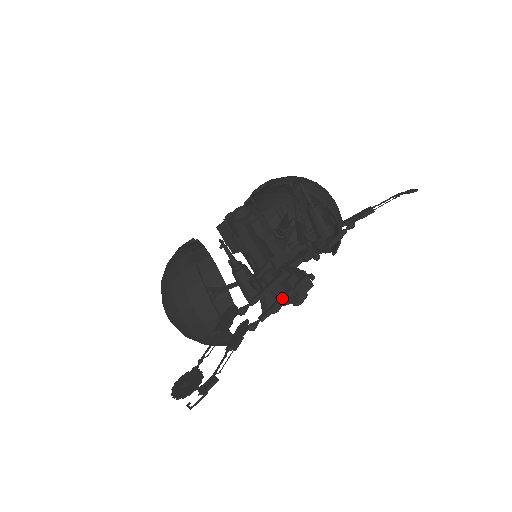
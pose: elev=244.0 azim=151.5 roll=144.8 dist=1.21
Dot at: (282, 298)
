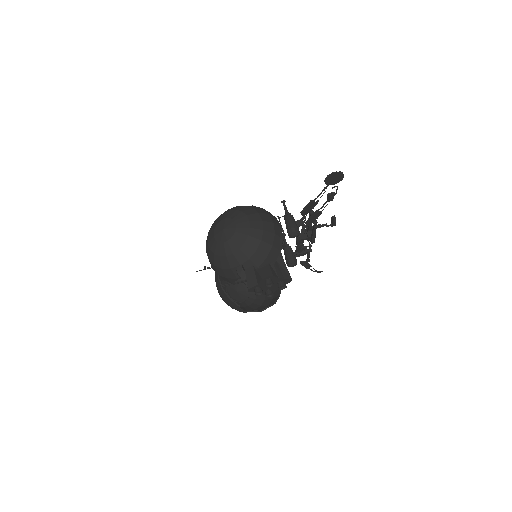
Dot at: (314, 234)
